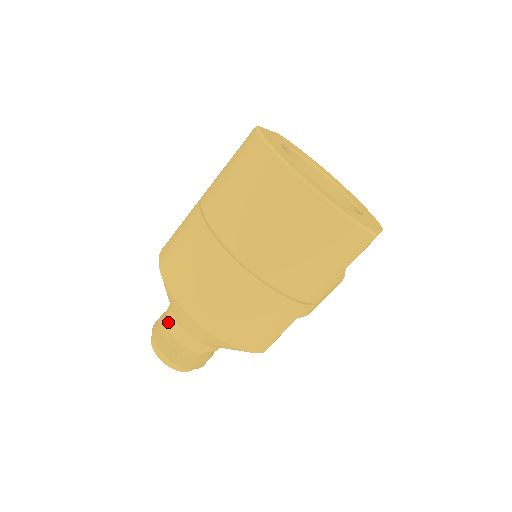
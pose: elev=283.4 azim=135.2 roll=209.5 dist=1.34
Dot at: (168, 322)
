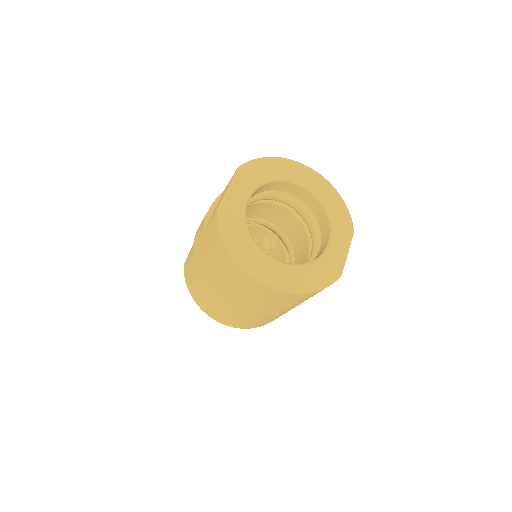
Dot at: occluded
